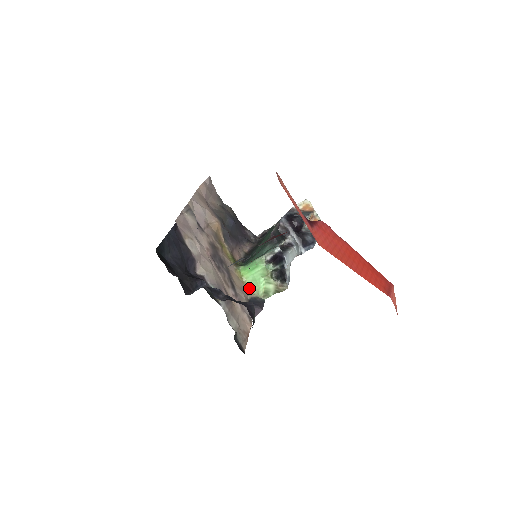
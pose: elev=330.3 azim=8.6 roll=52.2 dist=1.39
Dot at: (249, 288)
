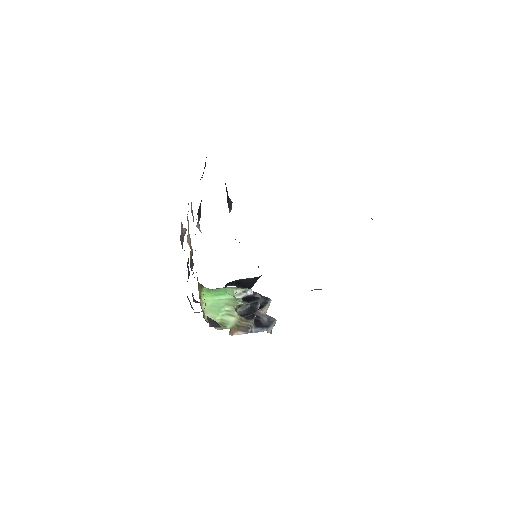
Dot at: occluded
